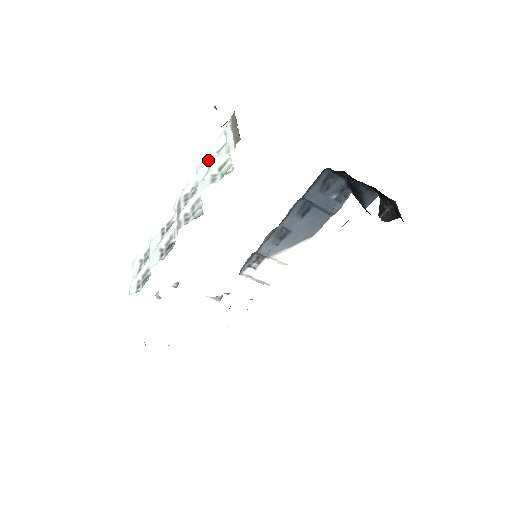
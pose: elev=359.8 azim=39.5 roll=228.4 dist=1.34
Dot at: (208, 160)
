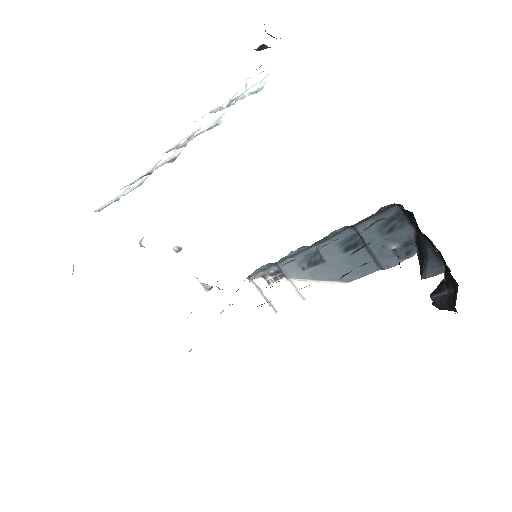
Dot at: occluded
